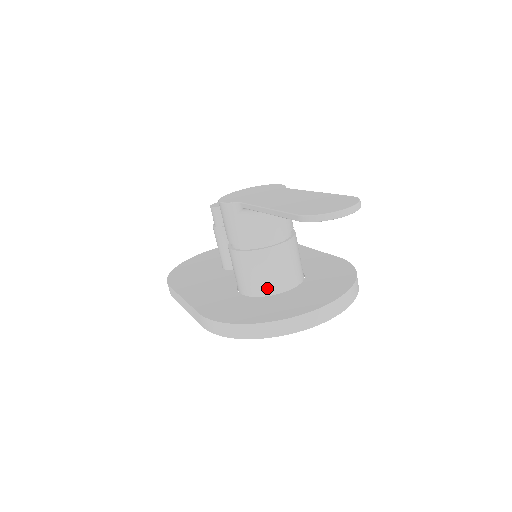
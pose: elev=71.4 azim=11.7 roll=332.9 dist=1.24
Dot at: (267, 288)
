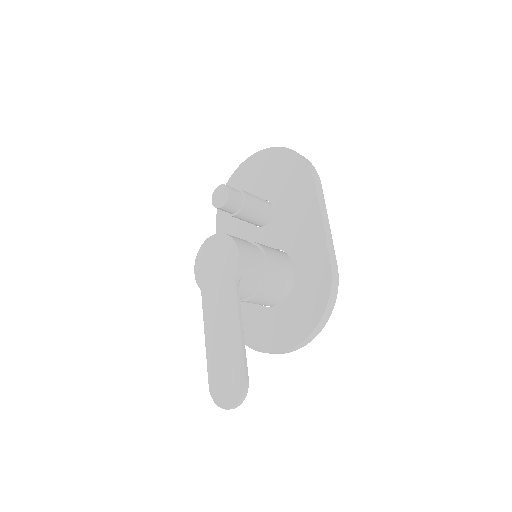
Dot at: occluded
